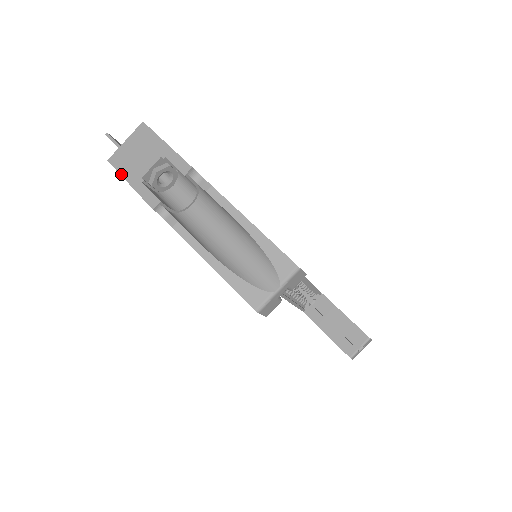
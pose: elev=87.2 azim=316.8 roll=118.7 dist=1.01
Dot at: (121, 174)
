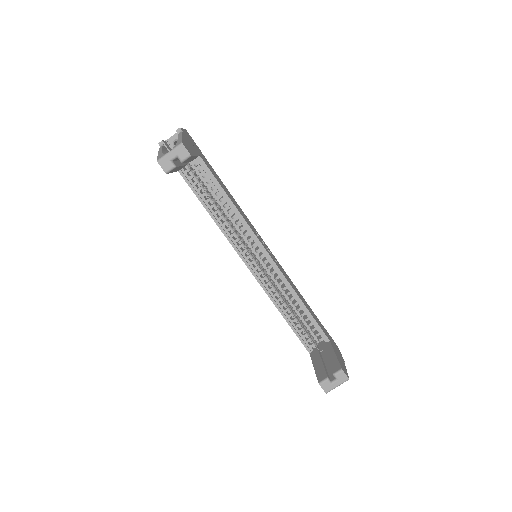
Dot at: occluded
